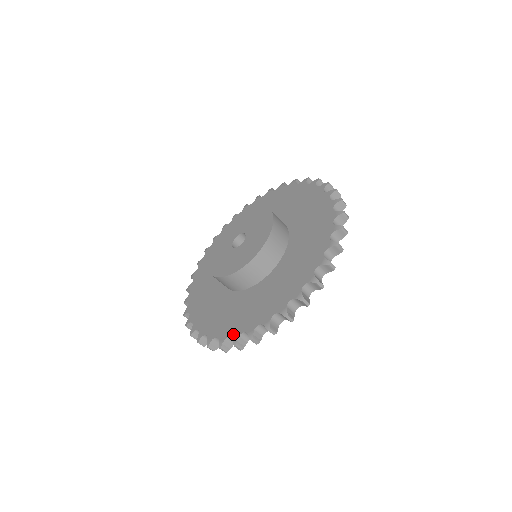
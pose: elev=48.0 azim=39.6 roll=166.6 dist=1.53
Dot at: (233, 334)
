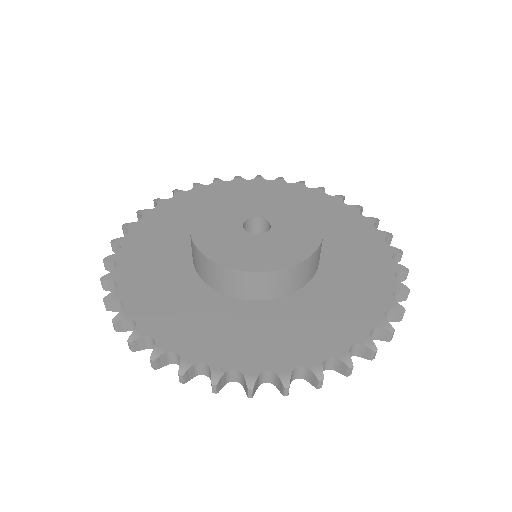
Dot at: (307, 362)
